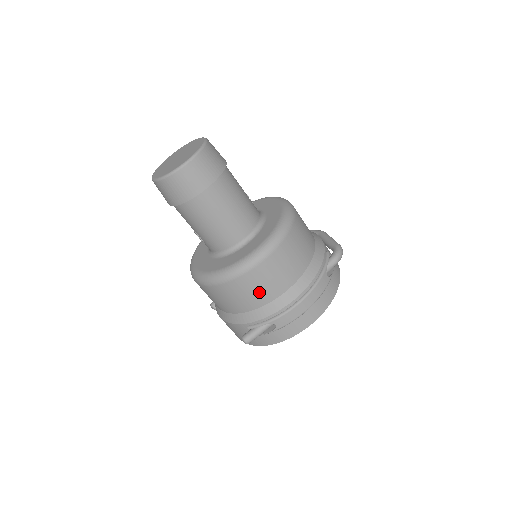
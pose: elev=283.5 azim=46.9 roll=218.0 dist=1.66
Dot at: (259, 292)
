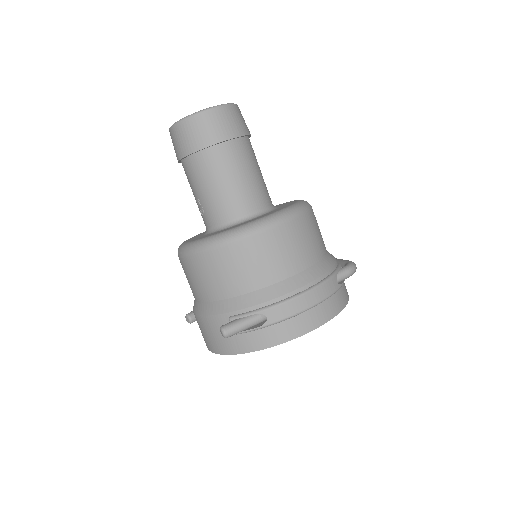
Dot at: (256, 269)
